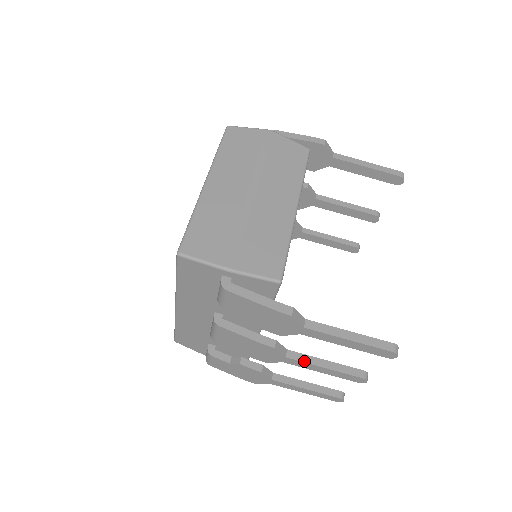
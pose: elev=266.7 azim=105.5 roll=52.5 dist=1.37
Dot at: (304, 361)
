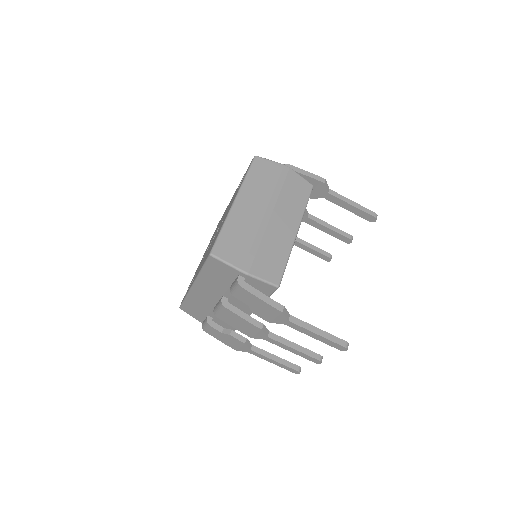
Dot at: (280, 342)
